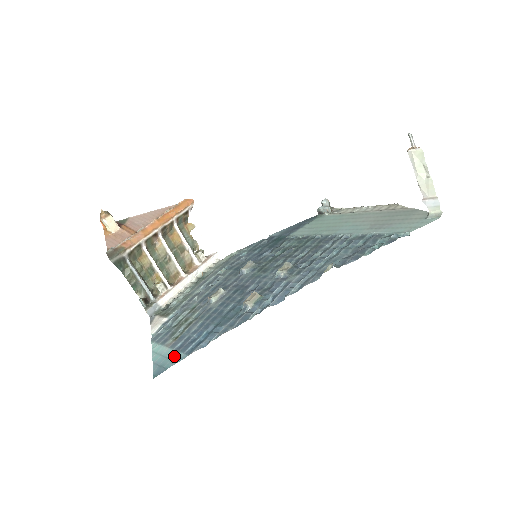
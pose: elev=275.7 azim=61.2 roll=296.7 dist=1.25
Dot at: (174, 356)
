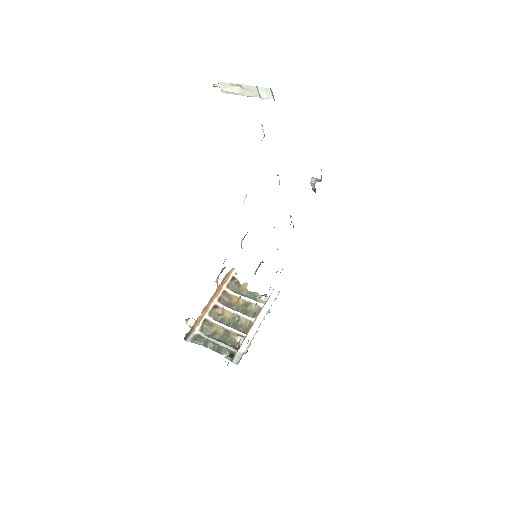
Dot at: occluded
